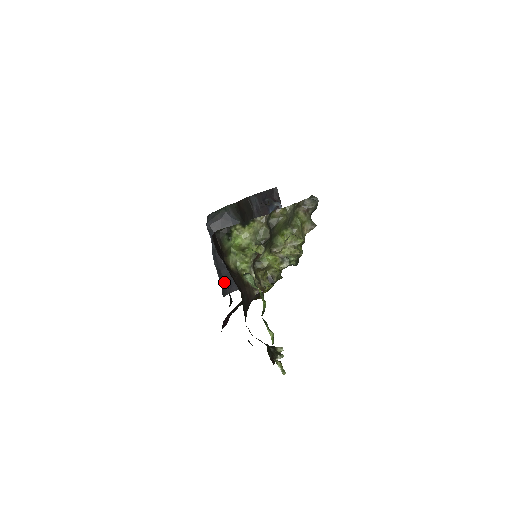
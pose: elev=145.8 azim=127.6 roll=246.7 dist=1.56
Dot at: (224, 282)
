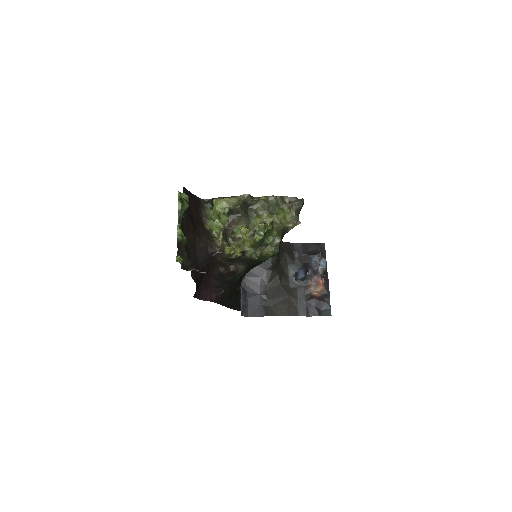
Dot at: (247, 304)
